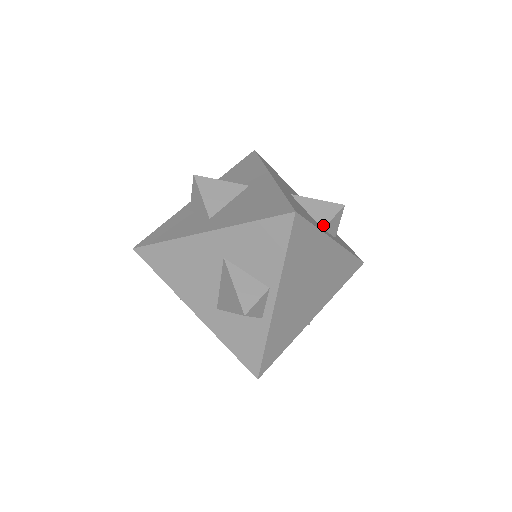
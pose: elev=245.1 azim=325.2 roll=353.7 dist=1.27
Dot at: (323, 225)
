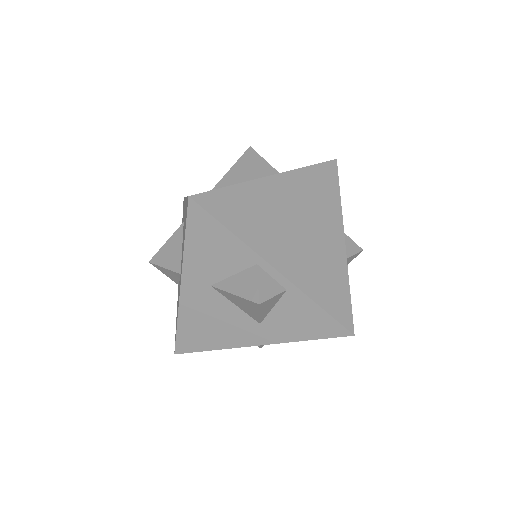
Dot at: (249, 178)
